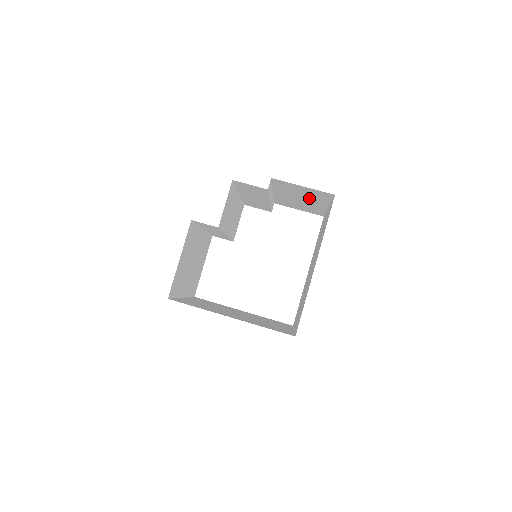
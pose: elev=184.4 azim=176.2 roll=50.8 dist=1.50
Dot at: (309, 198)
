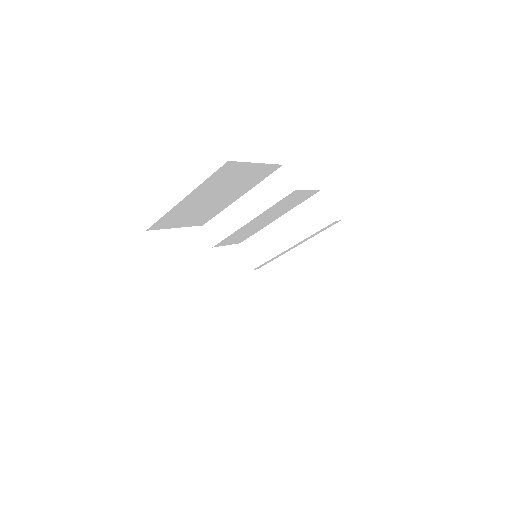
Dot at: (324, 273)
